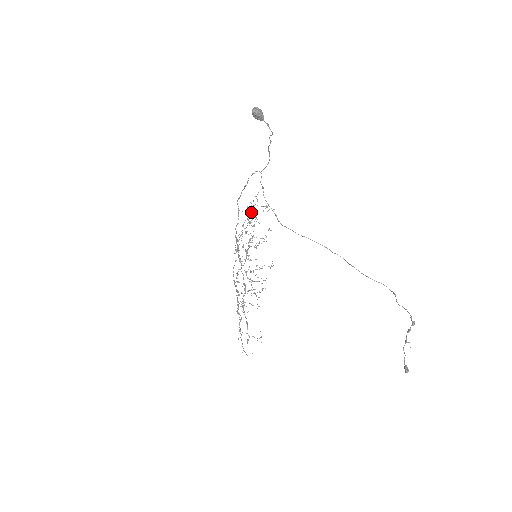
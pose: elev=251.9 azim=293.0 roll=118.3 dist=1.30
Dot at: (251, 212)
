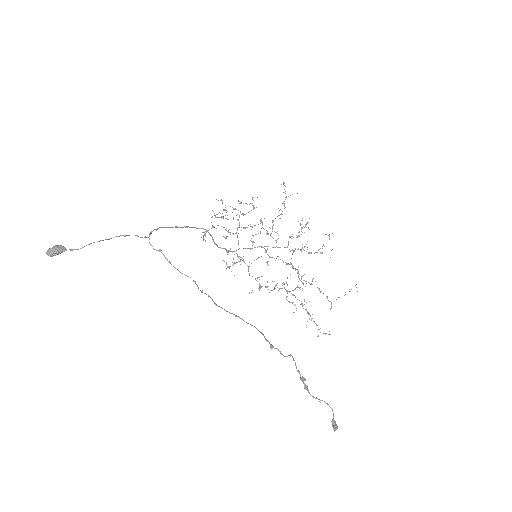
Dot at: occluded
